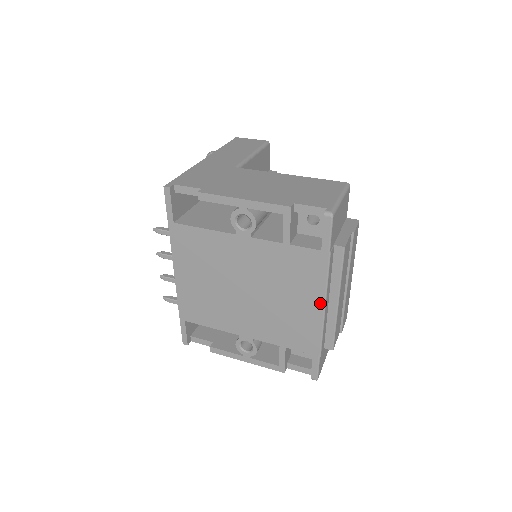
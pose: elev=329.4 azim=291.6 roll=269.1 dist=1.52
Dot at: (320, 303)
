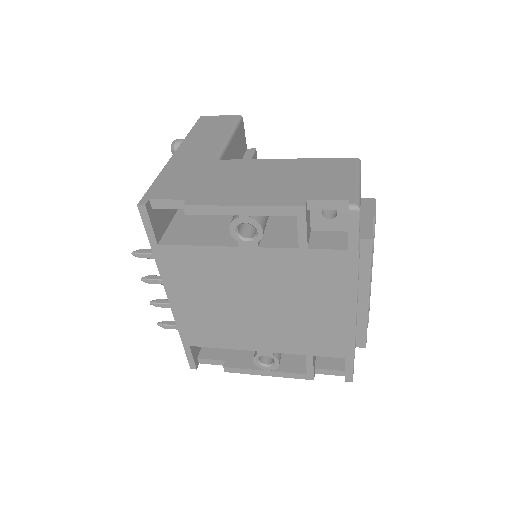
Dot at: (350, 306)
